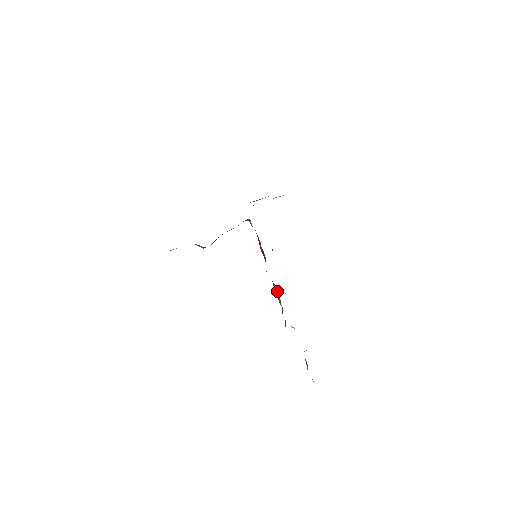
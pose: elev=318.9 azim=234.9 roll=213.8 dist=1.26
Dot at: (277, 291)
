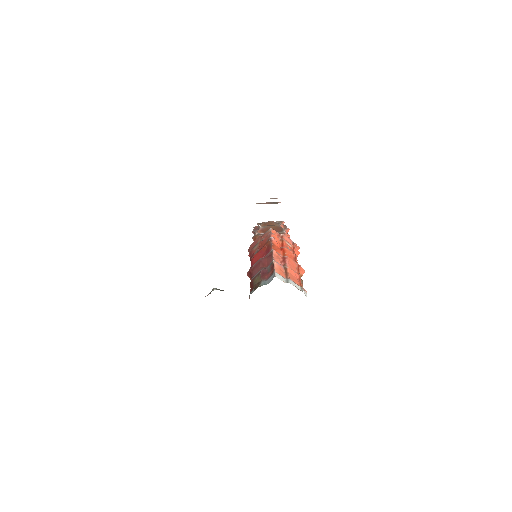
Dot at: occluded
